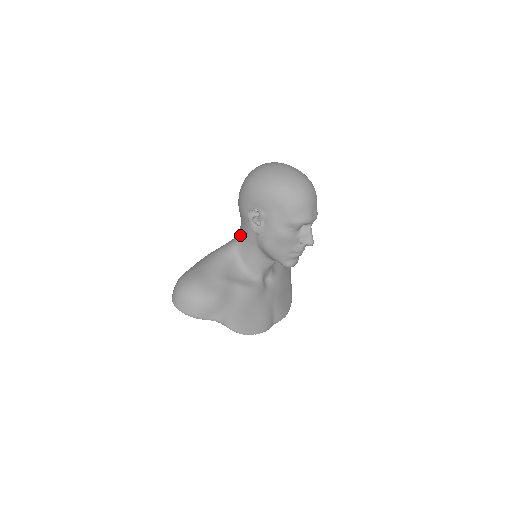
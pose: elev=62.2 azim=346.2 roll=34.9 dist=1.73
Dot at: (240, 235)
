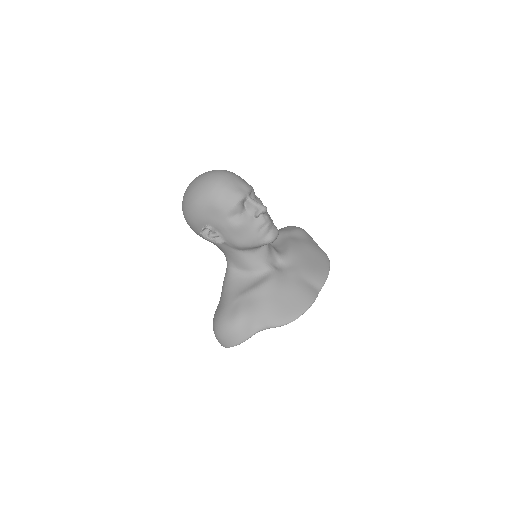
Dot at: (224, 254)
